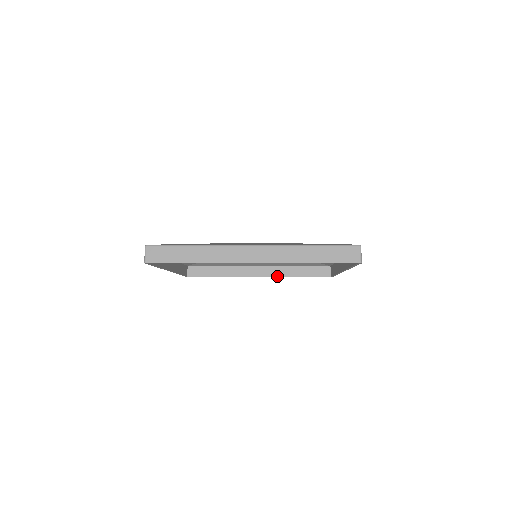
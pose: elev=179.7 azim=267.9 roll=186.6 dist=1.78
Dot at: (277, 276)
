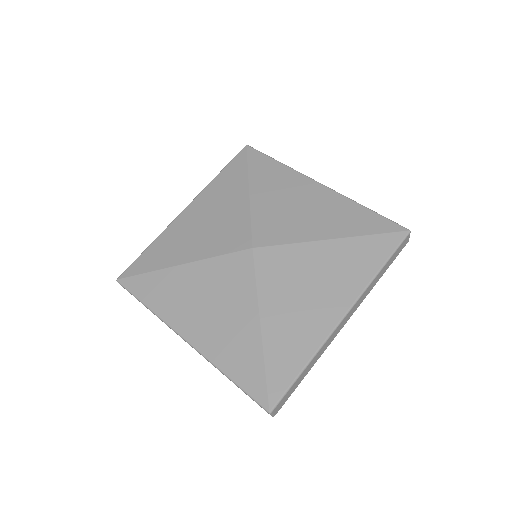
Dot at: occluded
